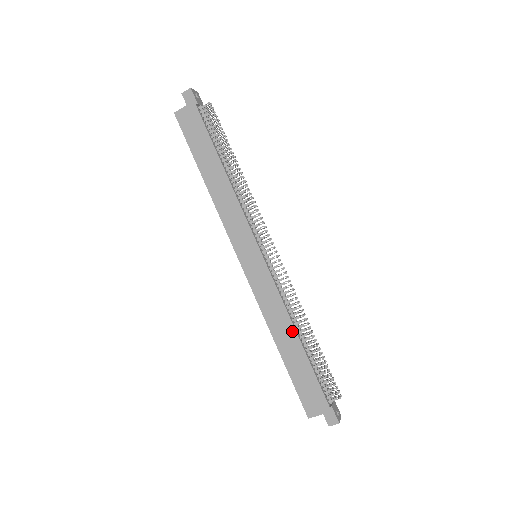
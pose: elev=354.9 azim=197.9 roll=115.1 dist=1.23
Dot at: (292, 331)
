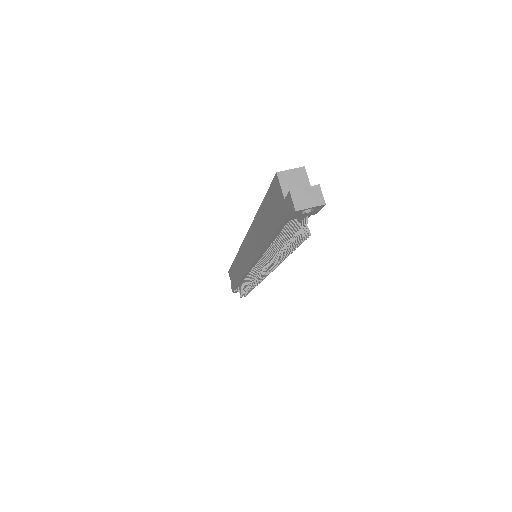
Dot at: (239, 278)
